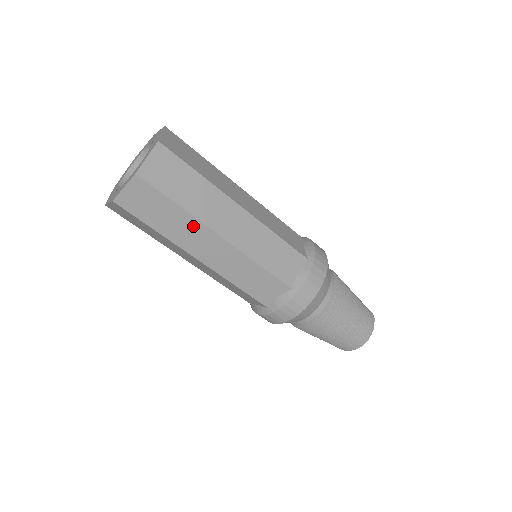
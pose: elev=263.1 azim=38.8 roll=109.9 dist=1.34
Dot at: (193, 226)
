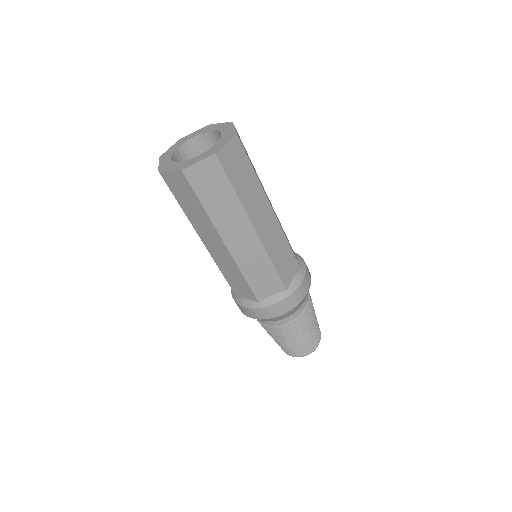
Dot at: (259, 194)
